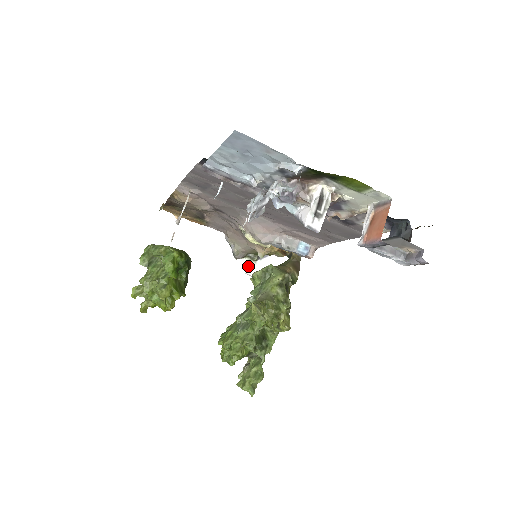
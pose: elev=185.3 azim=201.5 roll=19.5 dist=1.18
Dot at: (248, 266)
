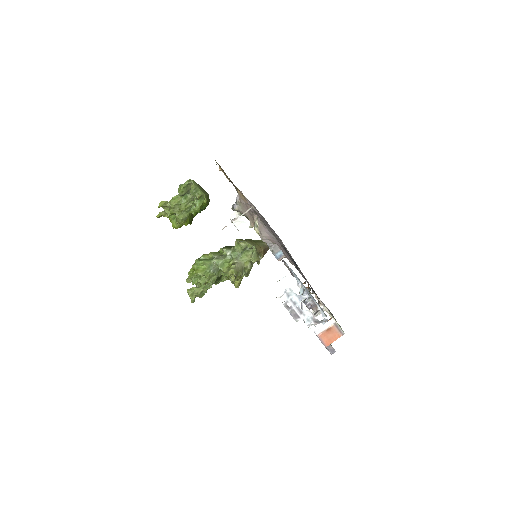
Dot at: (235, 216)
